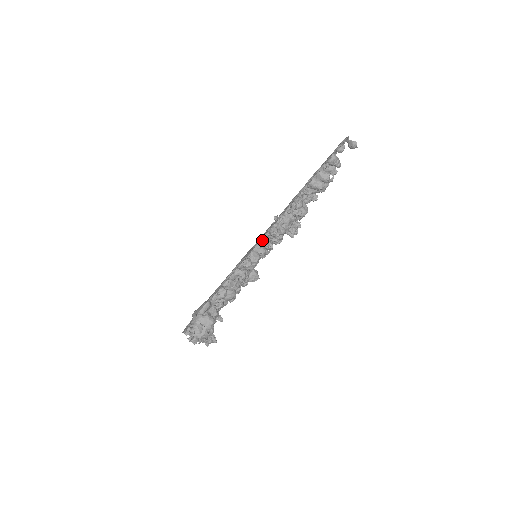
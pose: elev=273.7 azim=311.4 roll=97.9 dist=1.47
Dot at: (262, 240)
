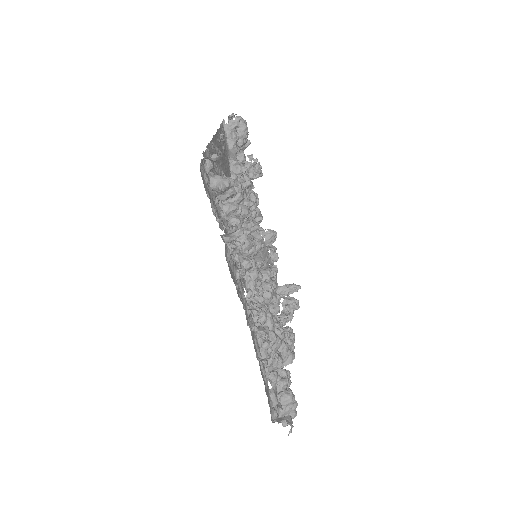
Dot at: (250, 312)
